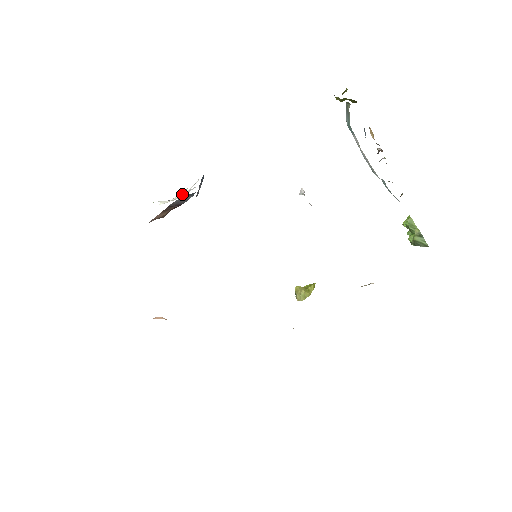
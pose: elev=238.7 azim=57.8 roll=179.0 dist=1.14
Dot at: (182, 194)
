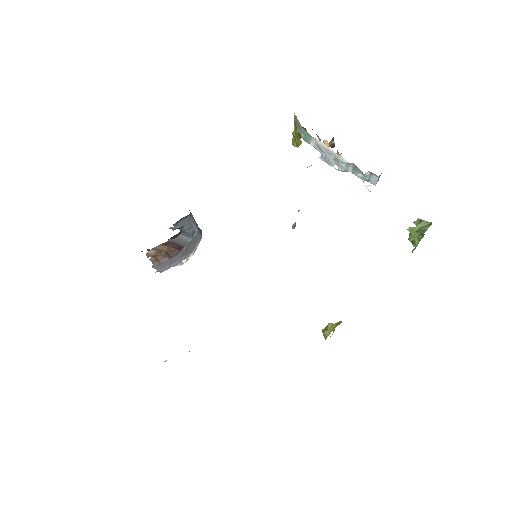
Dot at: occluded
